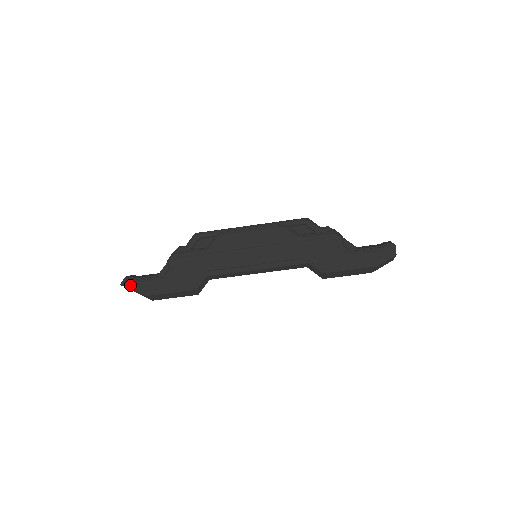
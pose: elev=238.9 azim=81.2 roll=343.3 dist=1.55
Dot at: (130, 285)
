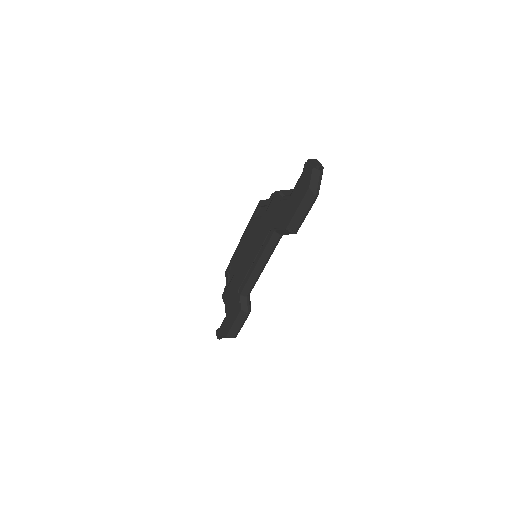
Dot at: (218, 334)
